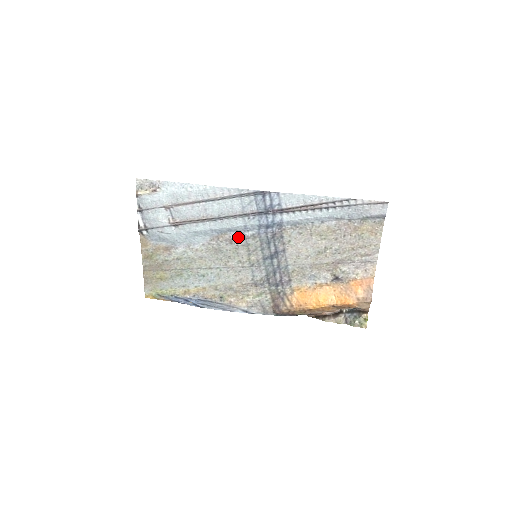
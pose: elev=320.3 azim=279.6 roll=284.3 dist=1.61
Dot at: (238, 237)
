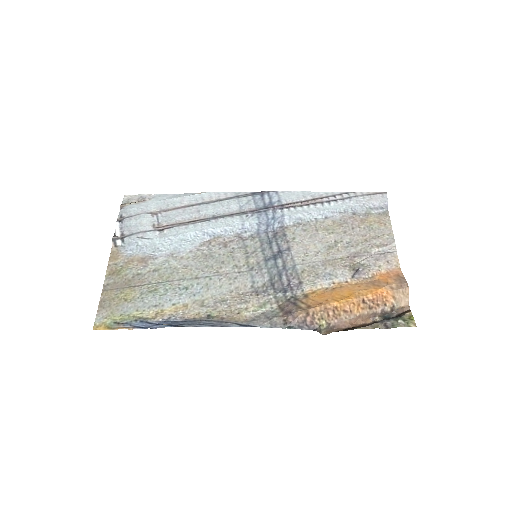
Dot at: (234, 239)
